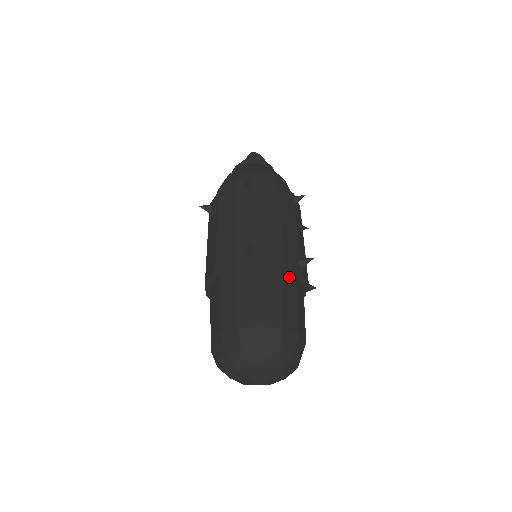
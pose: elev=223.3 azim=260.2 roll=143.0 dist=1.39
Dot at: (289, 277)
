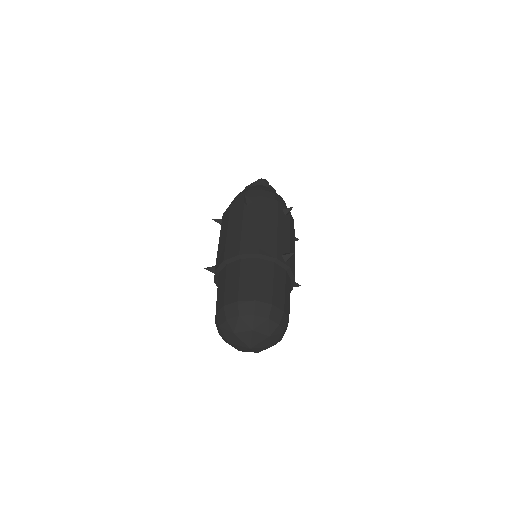
Dot at: occluded
